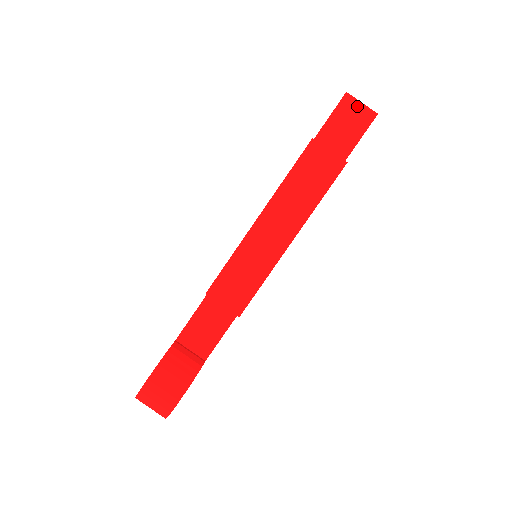
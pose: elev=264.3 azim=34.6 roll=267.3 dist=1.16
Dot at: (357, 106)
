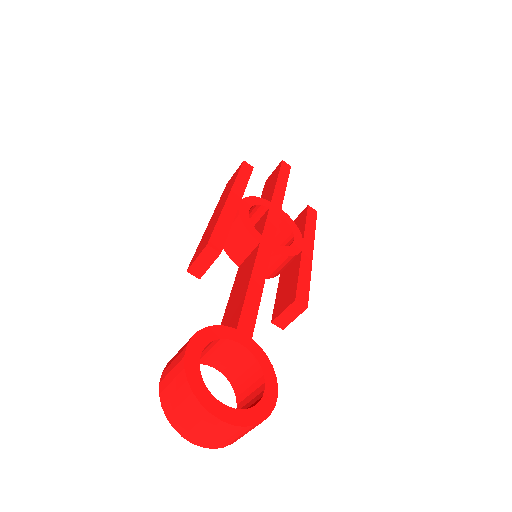
Dot at: (272, 174)
